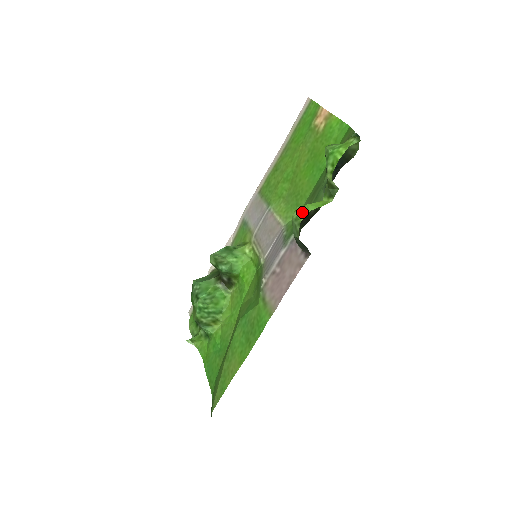
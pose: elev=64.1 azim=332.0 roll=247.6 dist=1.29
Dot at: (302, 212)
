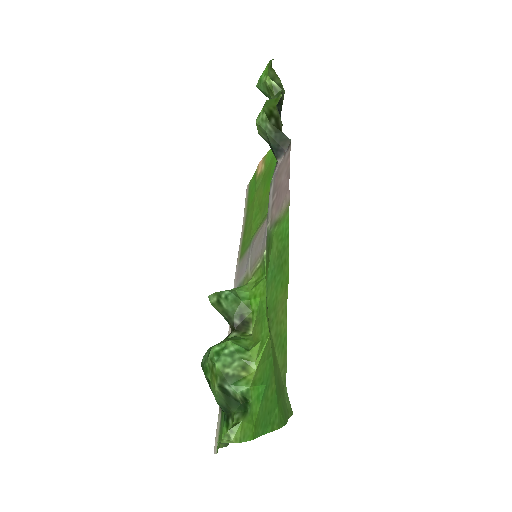
Dot at: (261, 110)
